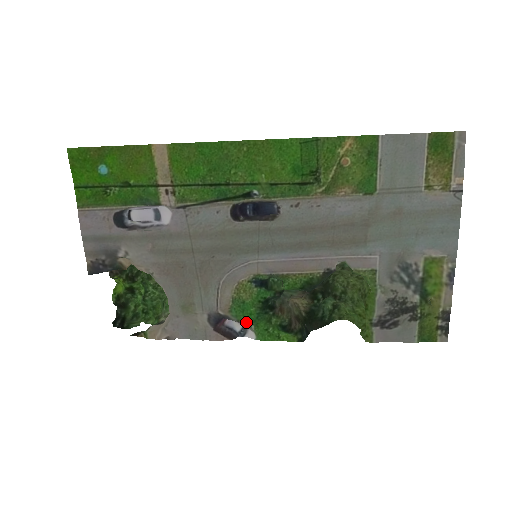
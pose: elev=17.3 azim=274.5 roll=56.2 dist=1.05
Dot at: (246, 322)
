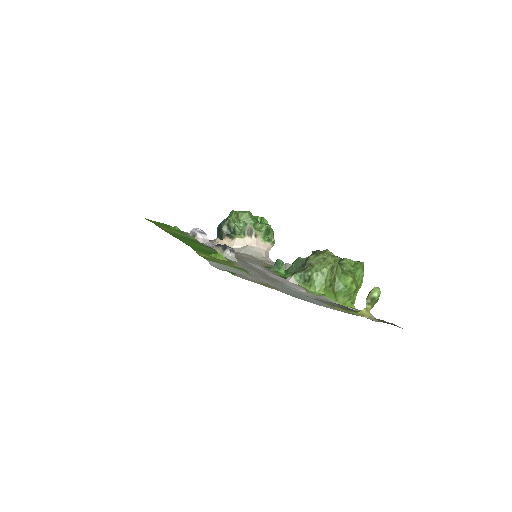
Dot at: occluded
